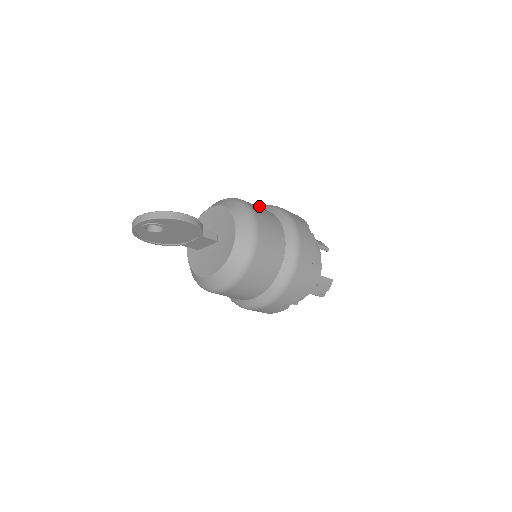
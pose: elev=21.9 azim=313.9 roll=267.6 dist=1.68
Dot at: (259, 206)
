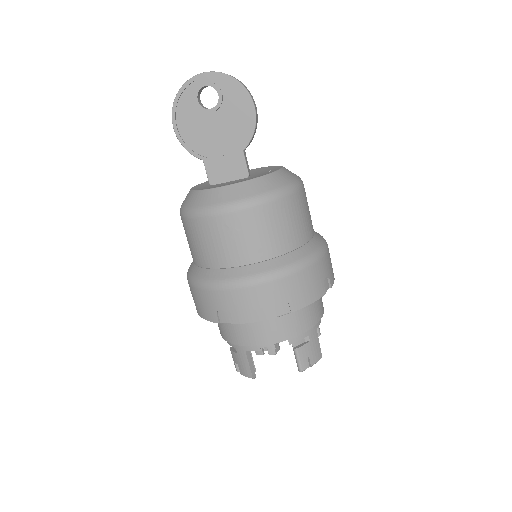
Dot at: occluded
